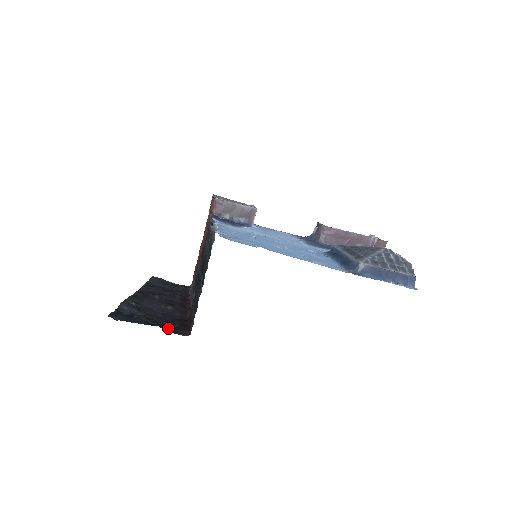
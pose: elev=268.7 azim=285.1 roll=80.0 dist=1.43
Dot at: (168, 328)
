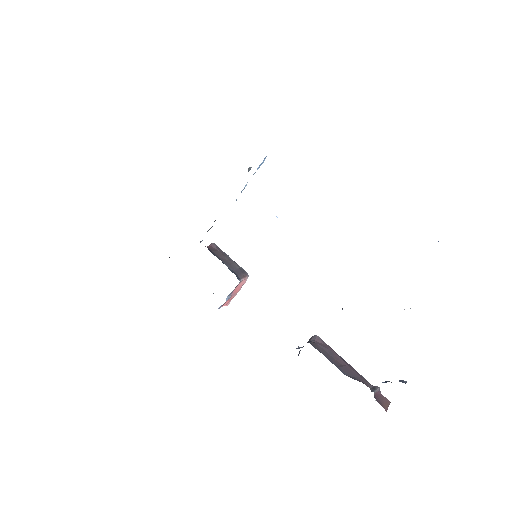
Dot at: occluded
